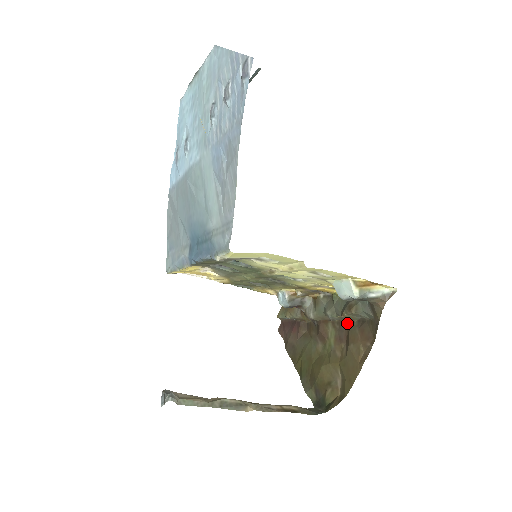
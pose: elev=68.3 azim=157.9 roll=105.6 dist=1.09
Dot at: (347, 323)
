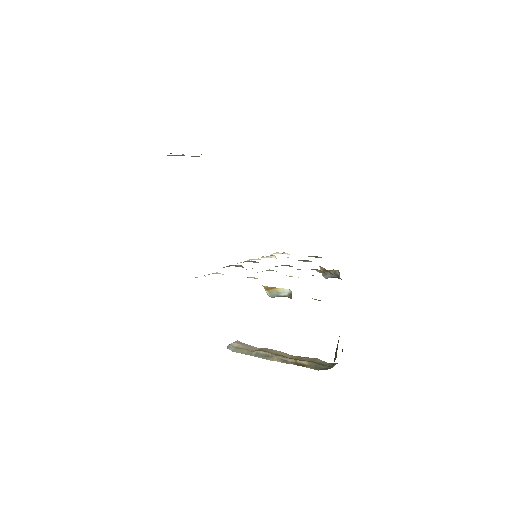
Dot at: occluded
